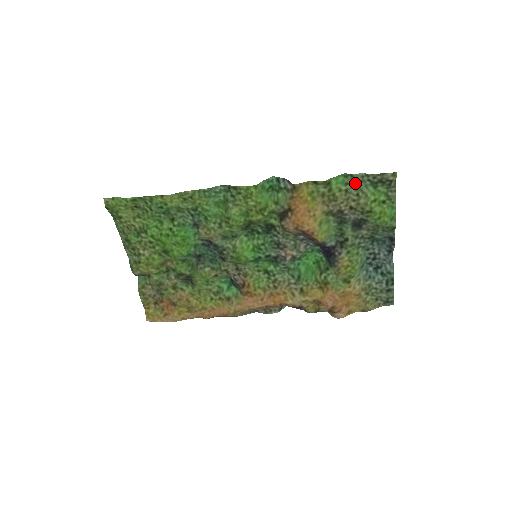
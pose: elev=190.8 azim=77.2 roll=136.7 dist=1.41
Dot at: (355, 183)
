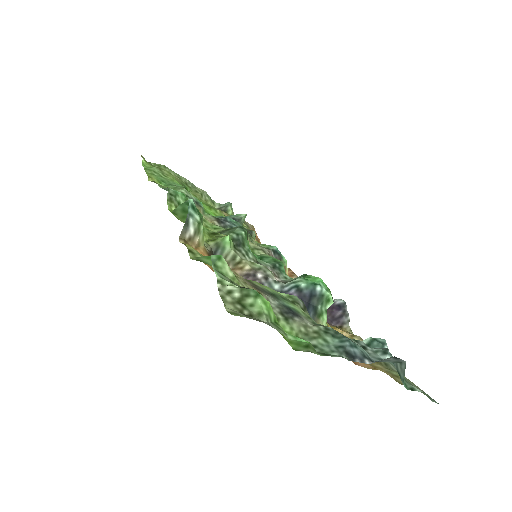
Dot at: (227, 277)
